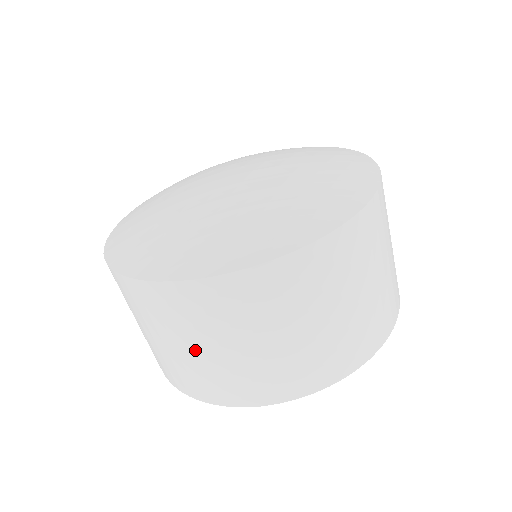
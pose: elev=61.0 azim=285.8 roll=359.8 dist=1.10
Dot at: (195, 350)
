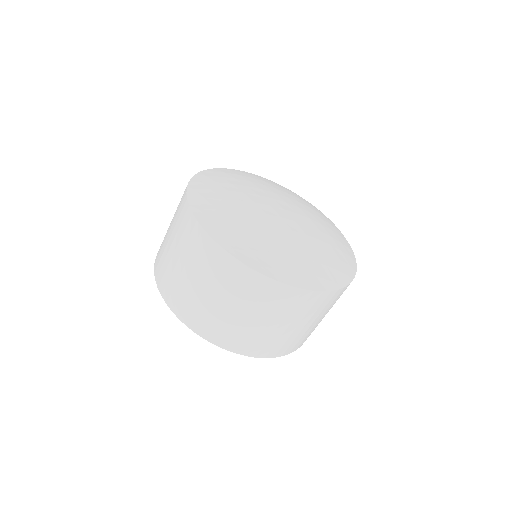
Dot at: (240, 314)
